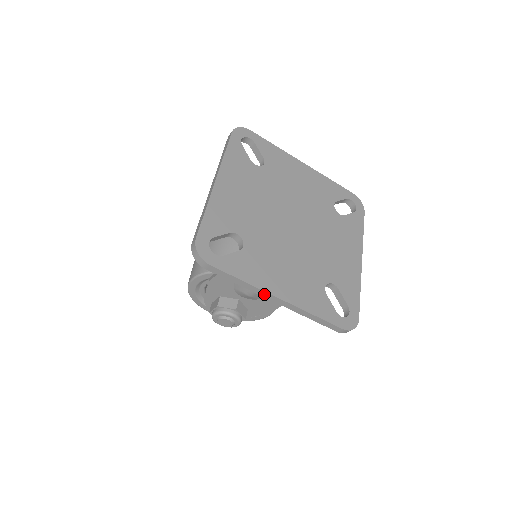
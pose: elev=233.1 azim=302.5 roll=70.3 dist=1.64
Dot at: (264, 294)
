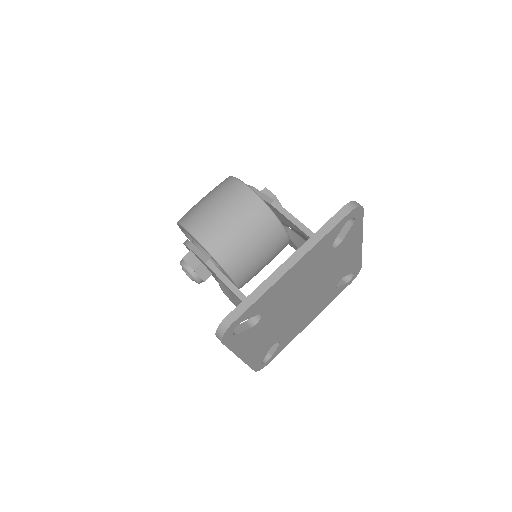
Dot at: occluded
